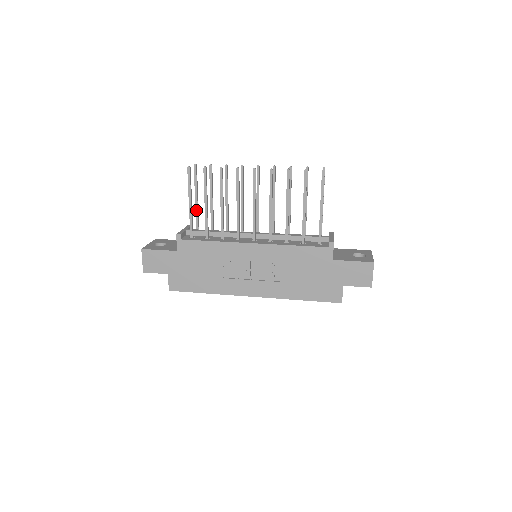
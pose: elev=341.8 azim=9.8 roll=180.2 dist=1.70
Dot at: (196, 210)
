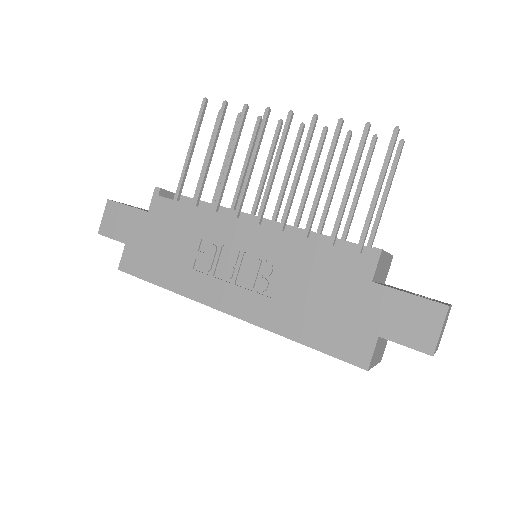
Dot at: (201, 173)
